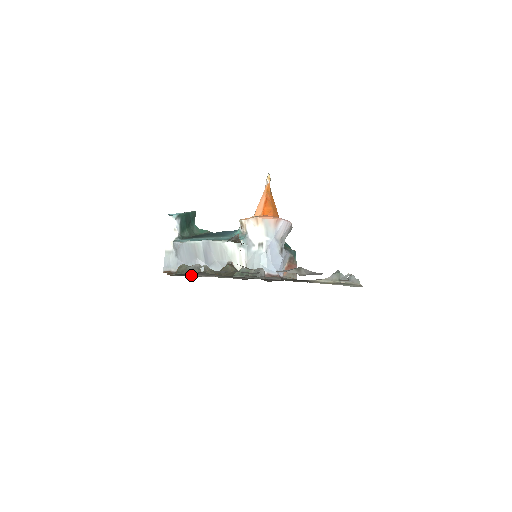
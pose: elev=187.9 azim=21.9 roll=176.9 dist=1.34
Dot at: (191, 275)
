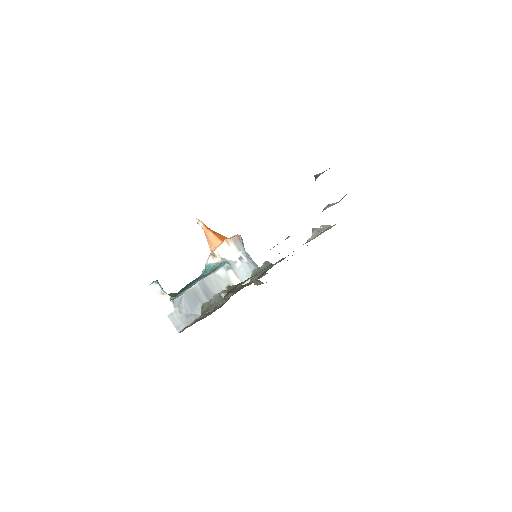
Dot at: occluded
